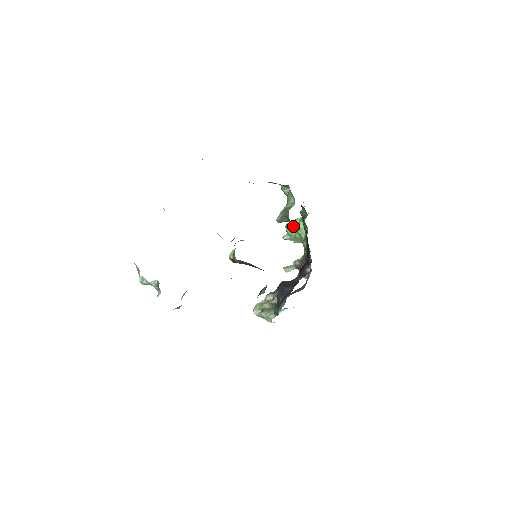
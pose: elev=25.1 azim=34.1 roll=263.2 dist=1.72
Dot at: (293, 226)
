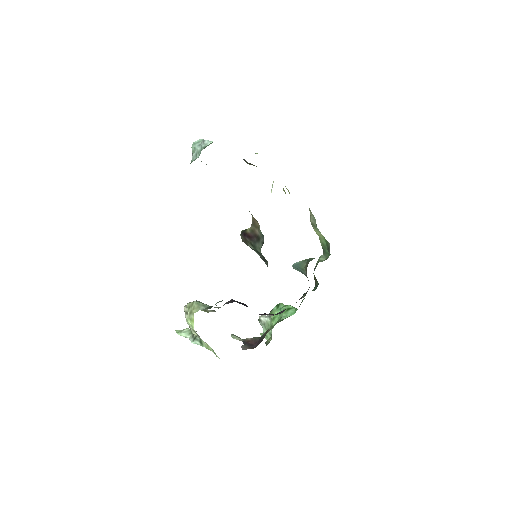
Dot at: (284, 306)
